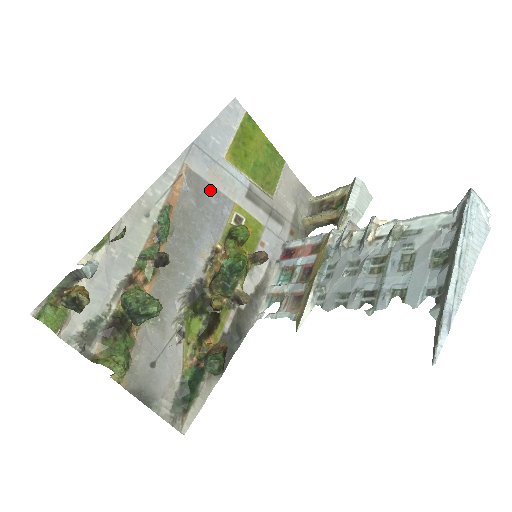
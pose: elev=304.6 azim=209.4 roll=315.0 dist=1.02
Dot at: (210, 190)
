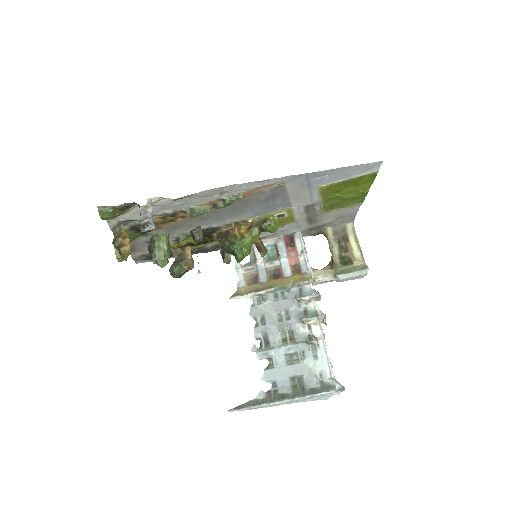
Dot at: (283, 197)
